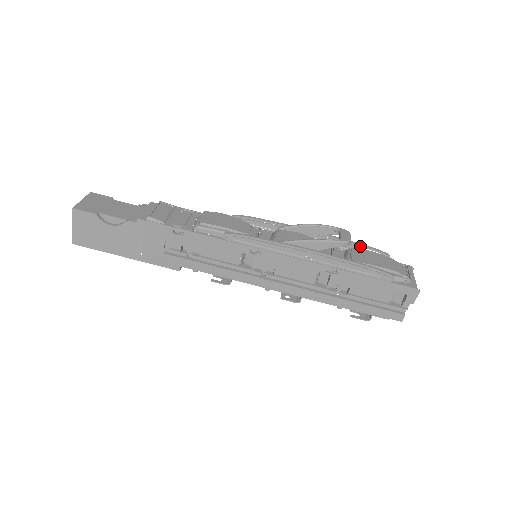
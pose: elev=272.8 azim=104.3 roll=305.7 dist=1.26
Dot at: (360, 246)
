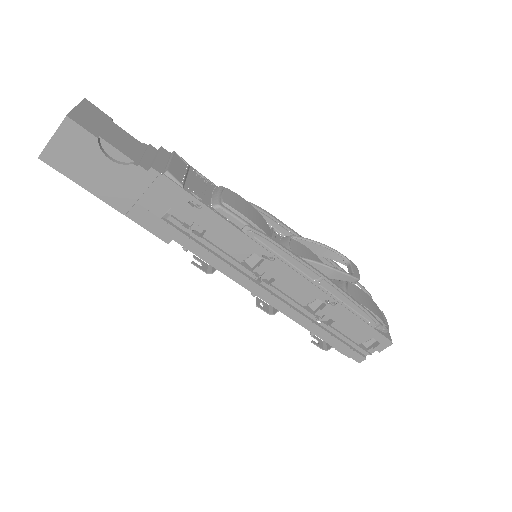
Dot at: occluded
